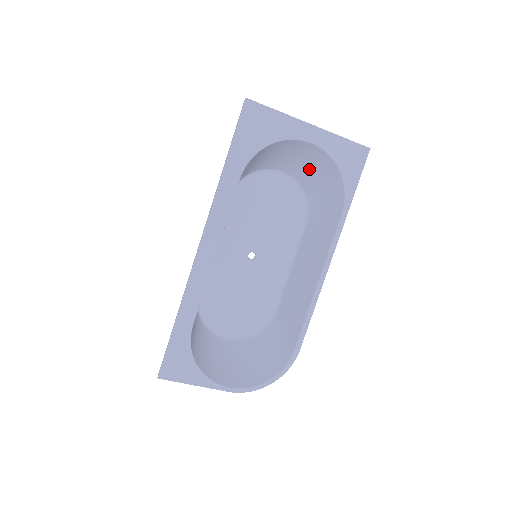
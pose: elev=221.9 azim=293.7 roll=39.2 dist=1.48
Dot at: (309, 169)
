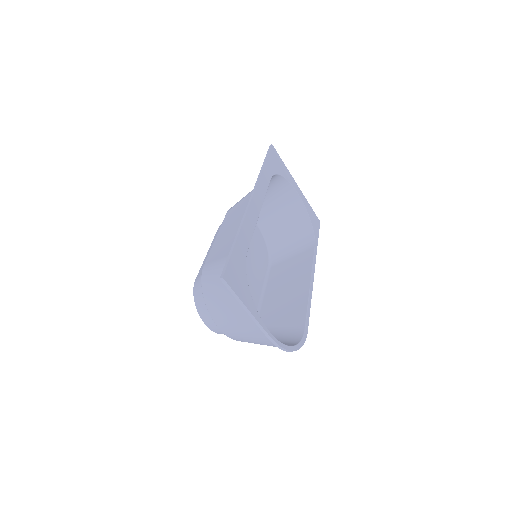
Dot at: (282, 222)
